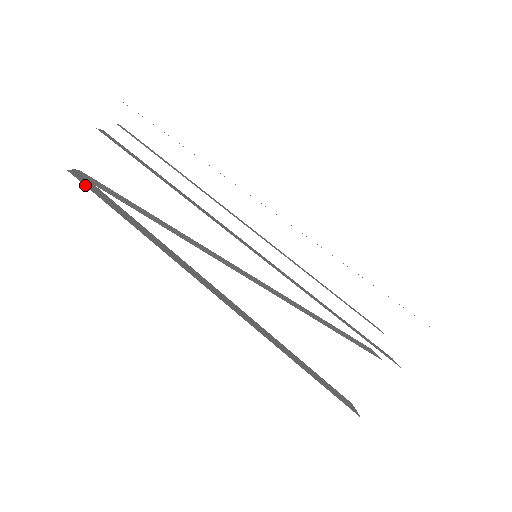
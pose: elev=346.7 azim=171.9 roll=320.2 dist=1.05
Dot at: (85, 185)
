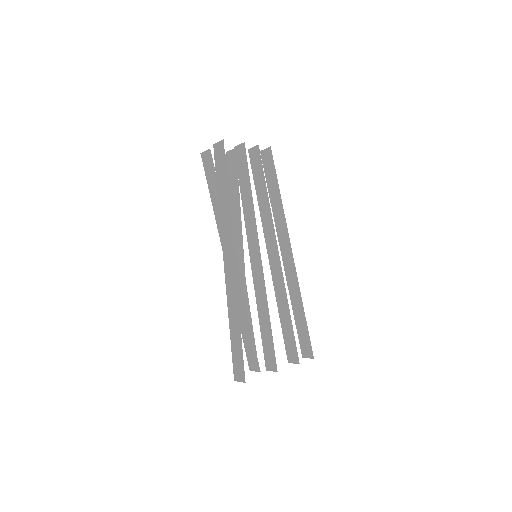
Dot at: occluded
